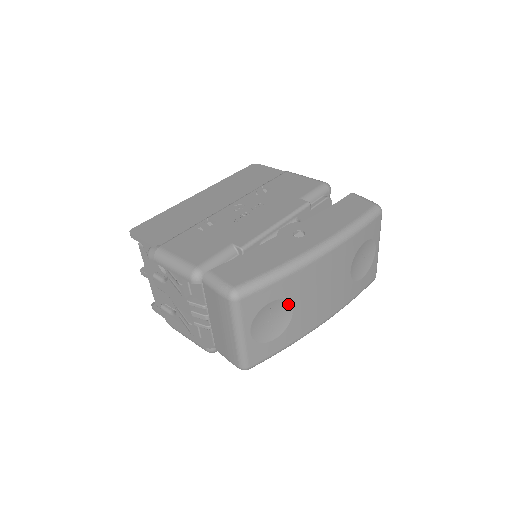
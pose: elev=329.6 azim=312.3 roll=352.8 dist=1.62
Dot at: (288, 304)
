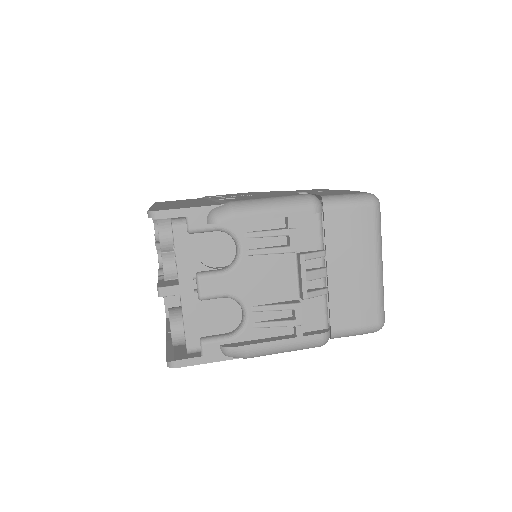
Dot at: occluded
